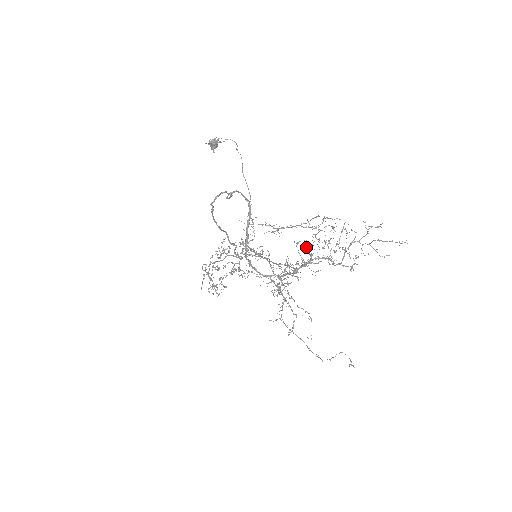
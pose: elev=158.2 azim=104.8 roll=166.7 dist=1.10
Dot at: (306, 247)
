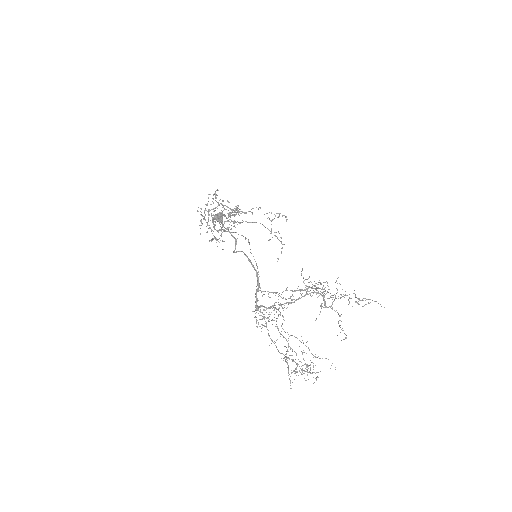
Dot at: occluded
